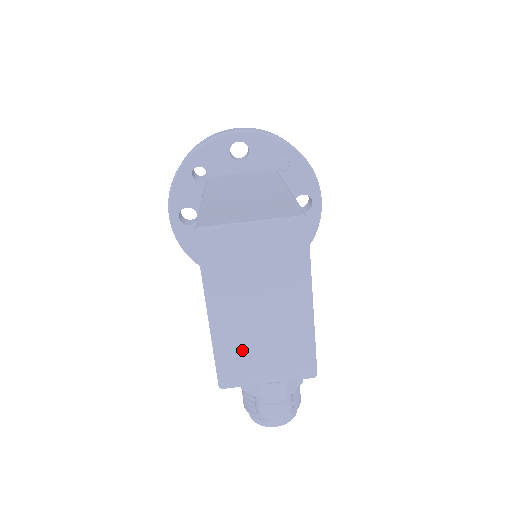
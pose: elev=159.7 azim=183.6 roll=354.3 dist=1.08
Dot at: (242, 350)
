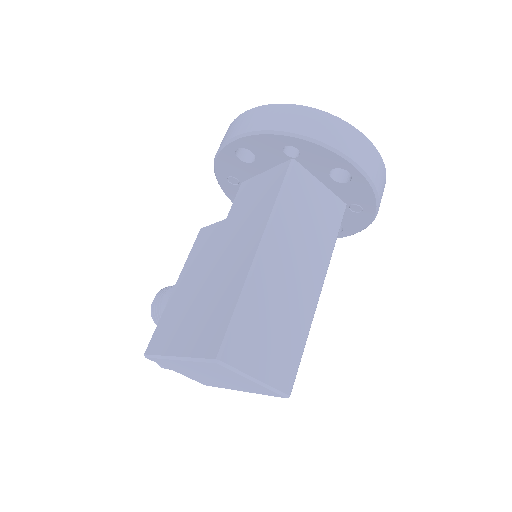
Dot at: (177, 367)
